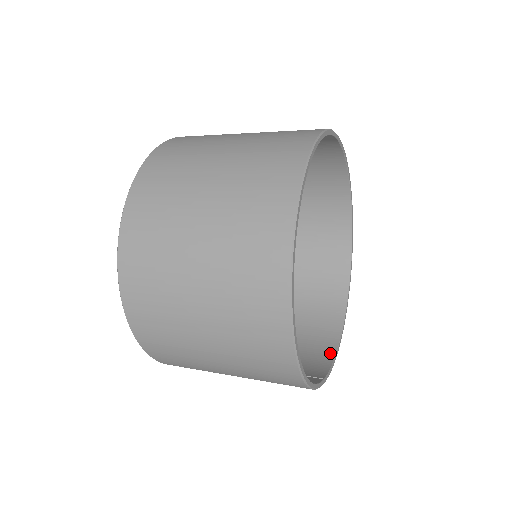
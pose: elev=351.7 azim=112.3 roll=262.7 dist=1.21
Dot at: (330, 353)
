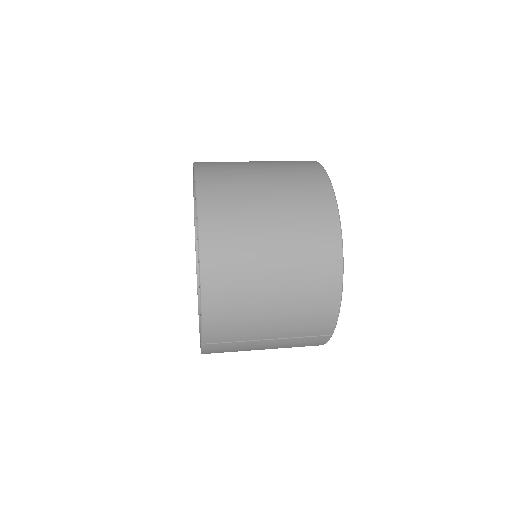
Dot at: occluded
